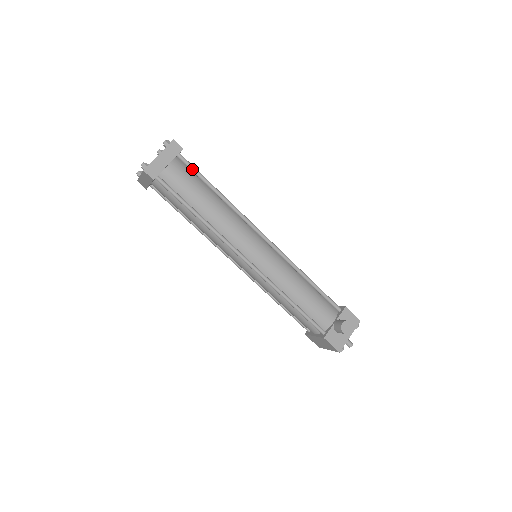
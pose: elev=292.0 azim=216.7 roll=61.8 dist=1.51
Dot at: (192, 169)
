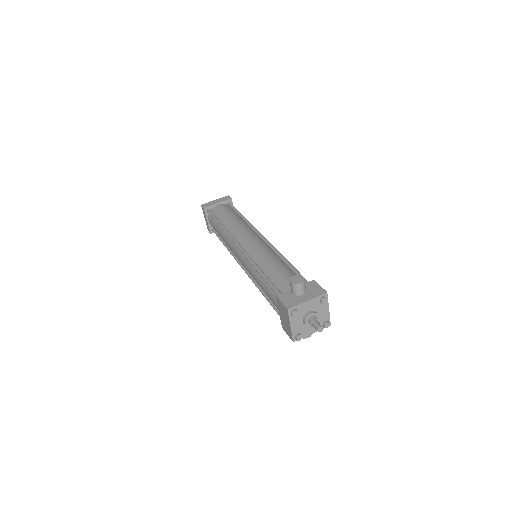
Dot at: (232, 207)
